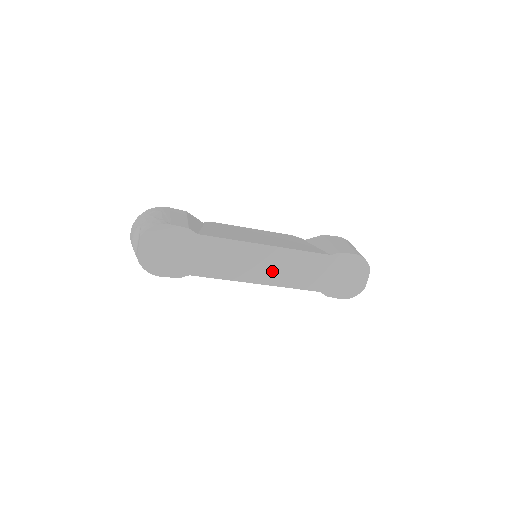
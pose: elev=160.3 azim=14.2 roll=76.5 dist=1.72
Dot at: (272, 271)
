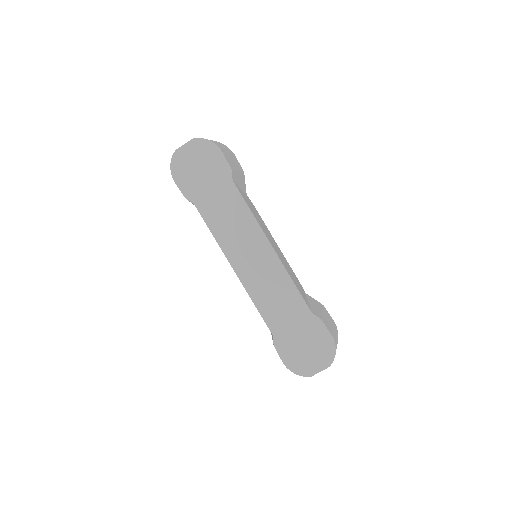
Dot at: (254, 272)
